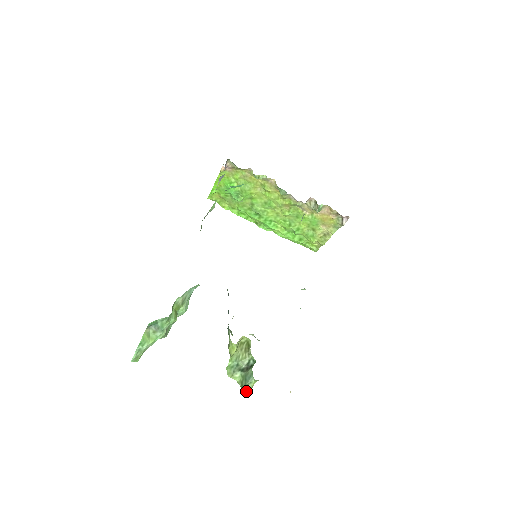
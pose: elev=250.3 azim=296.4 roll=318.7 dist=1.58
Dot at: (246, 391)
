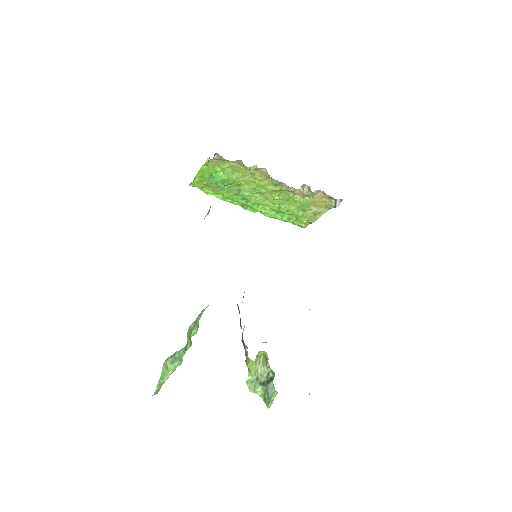
Dot at: (269, 404)
